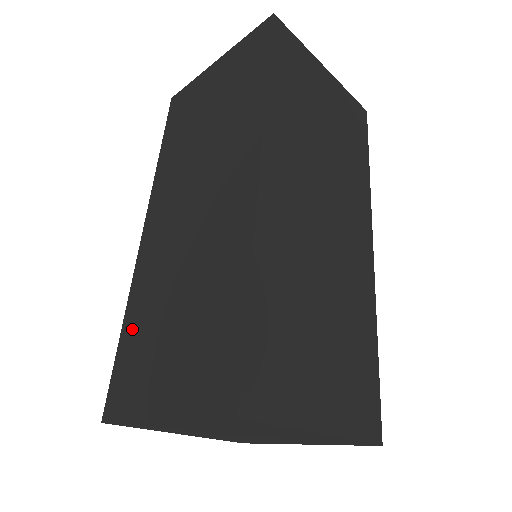
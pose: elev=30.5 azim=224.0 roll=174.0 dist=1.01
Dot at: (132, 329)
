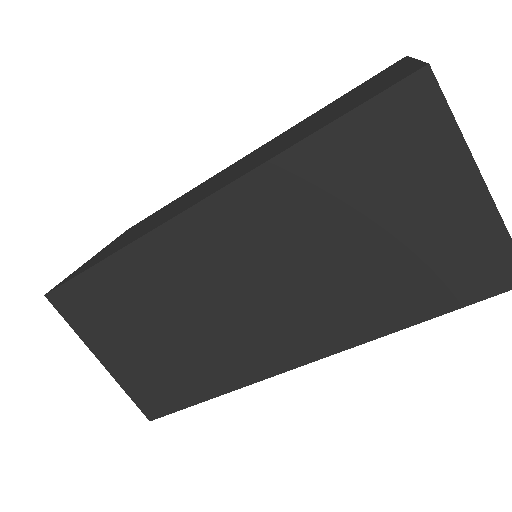
Dot at: (115, 280)
